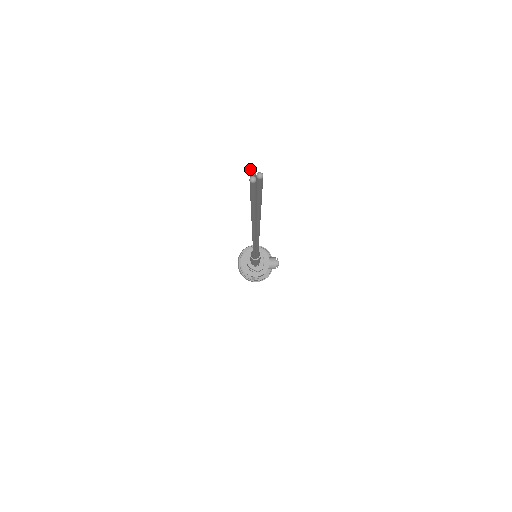
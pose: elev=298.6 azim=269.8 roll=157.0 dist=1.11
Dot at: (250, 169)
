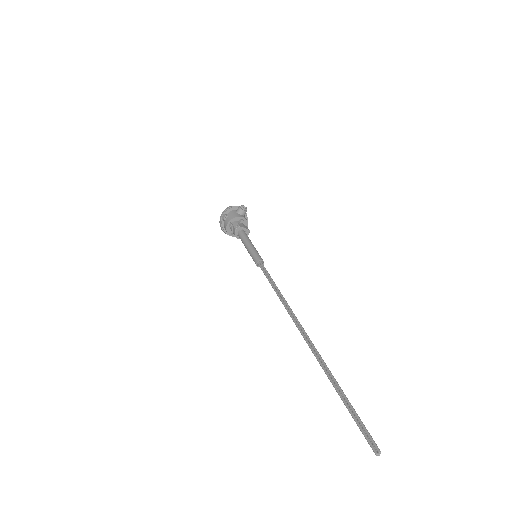
Dot at: (376, 455)
